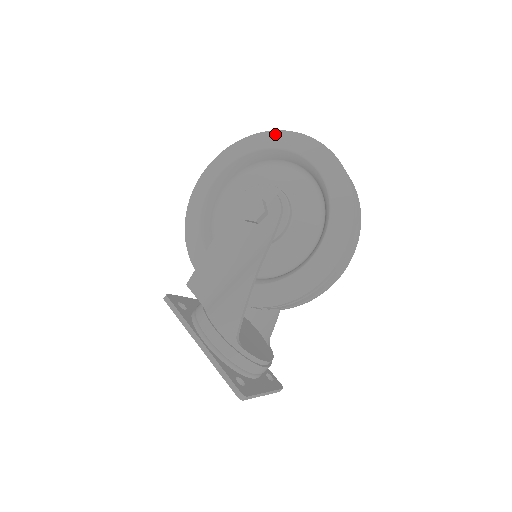
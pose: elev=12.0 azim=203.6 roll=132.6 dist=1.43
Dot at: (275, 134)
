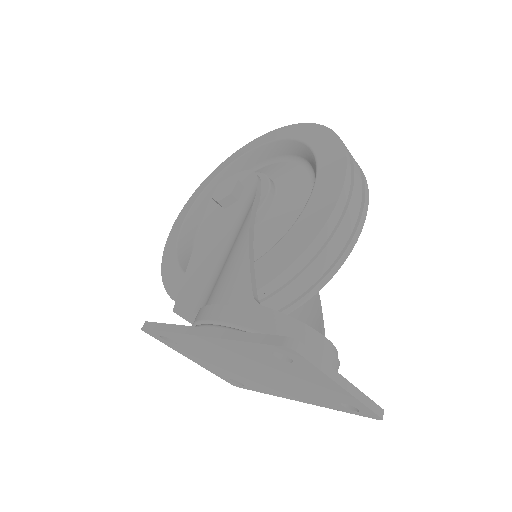
Dot at: (230, 157)
